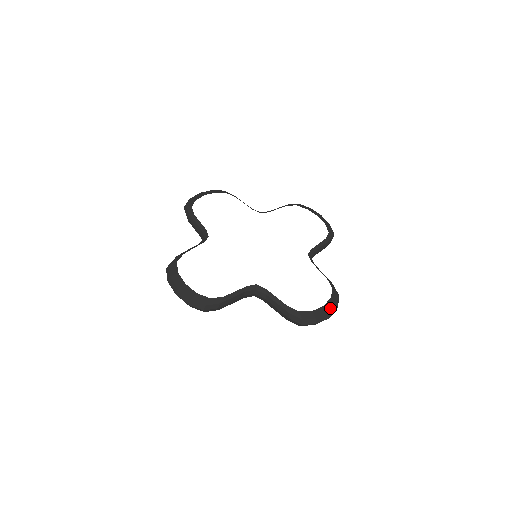
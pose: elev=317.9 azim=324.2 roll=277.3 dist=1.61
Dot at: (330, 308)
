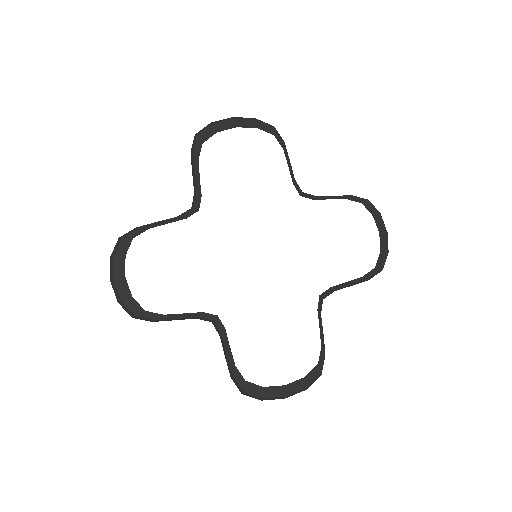
Dot at: (383, 226)
